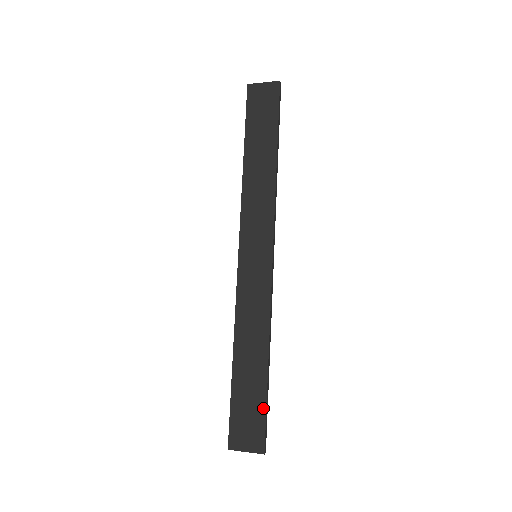
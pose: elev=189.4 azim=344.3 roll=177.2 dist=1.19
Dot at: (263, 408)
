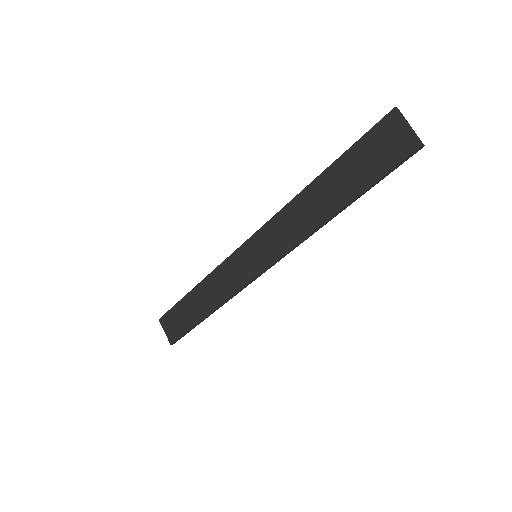
Dot at: (186, 329)
